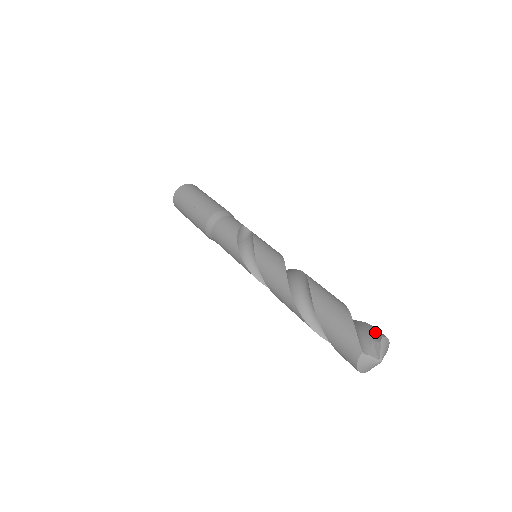
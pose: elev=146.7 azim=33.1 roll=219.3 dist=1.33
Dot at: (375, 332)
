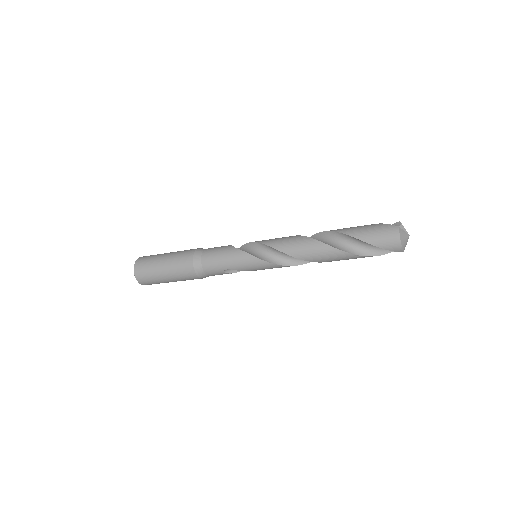
Dot at: occluded
